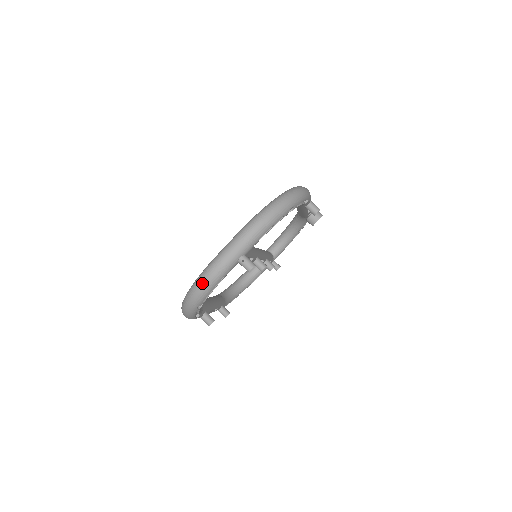
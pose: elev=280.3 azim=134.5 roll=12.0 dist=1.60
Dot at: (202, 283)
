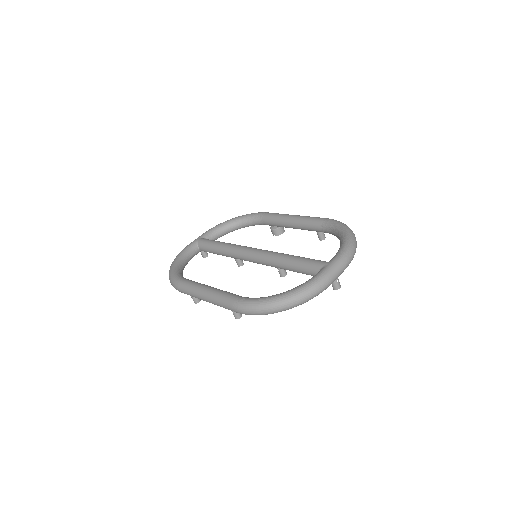
Dot at: (312, 294)
